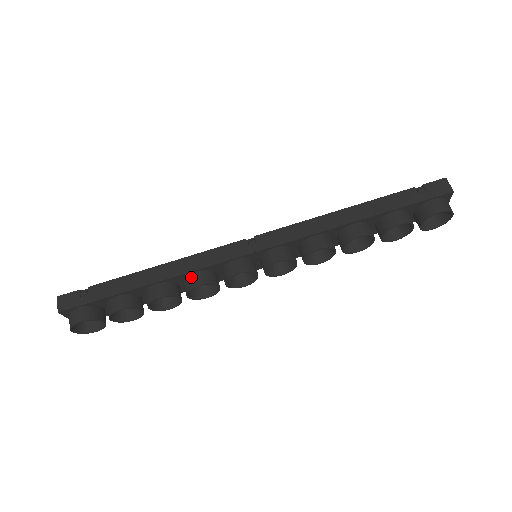
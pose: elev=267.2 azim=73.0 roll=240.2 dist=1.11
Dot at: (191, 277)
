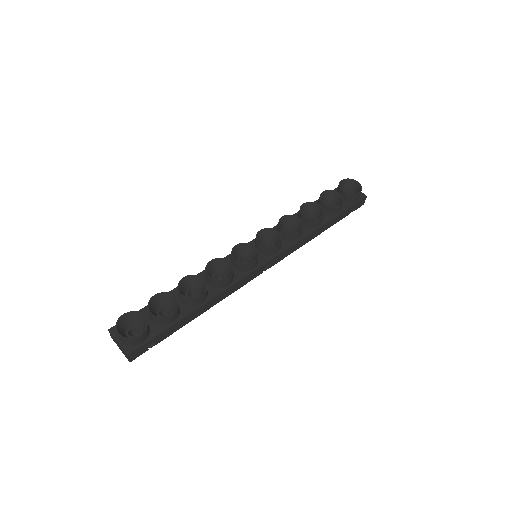
Dot at: occluded
